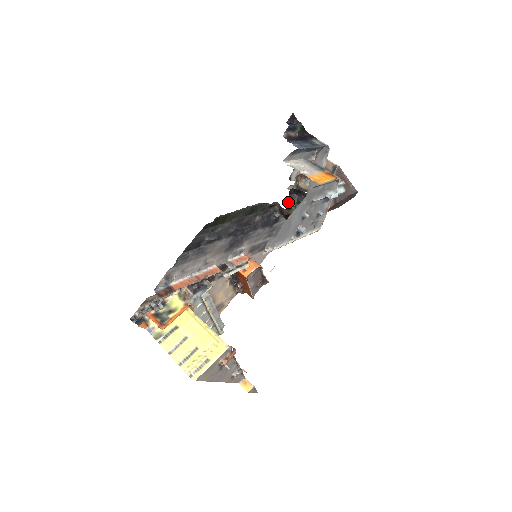
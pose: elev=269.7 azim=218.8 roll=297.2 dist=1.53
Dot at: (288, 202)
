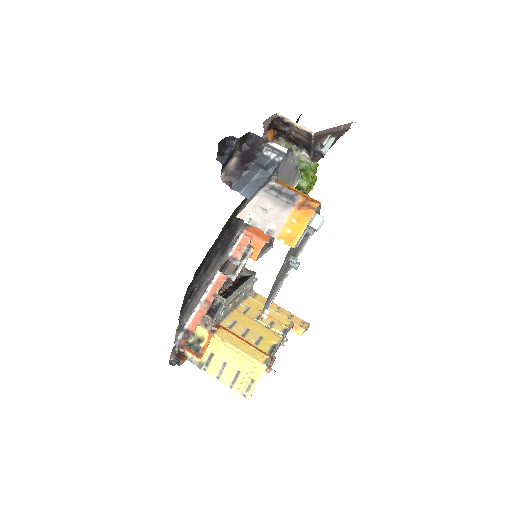
Dot at: occluded
